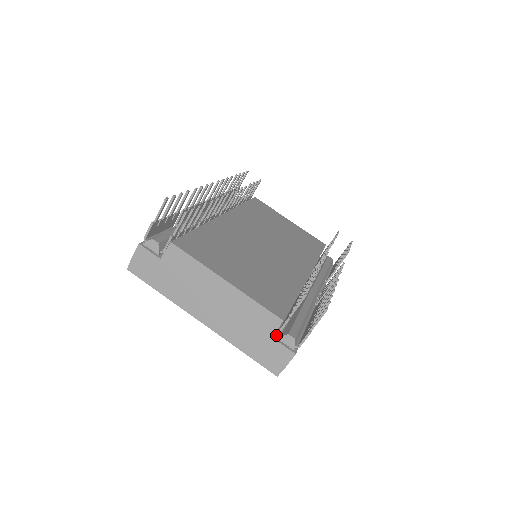
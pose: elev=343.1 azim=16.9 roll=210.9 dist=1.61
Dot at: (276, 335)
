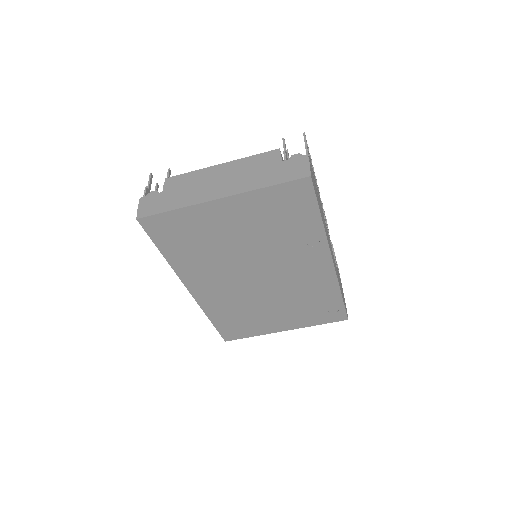
Dot at: occluded
